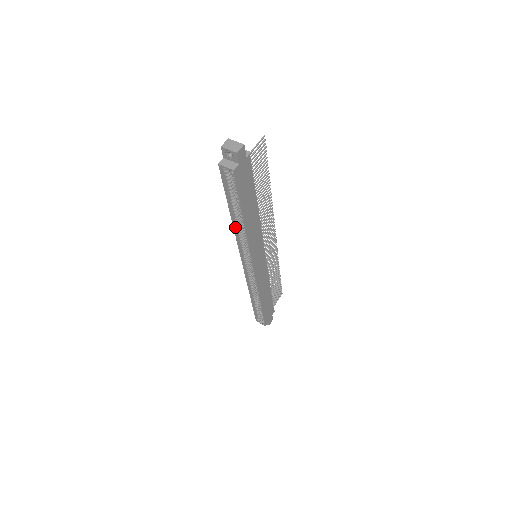
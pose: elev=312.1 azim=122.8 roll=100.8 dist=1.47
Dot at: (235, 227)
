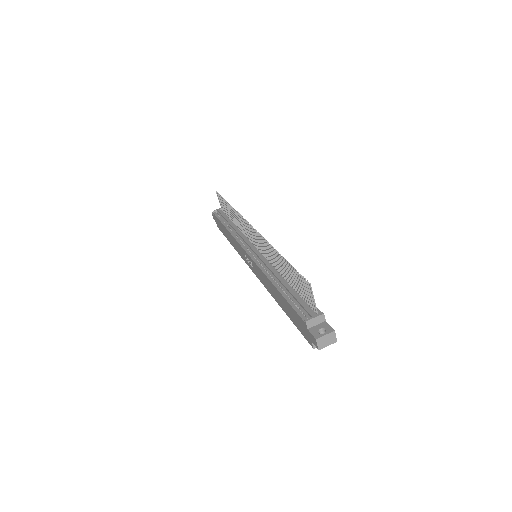
Dot at: (274, 297)
